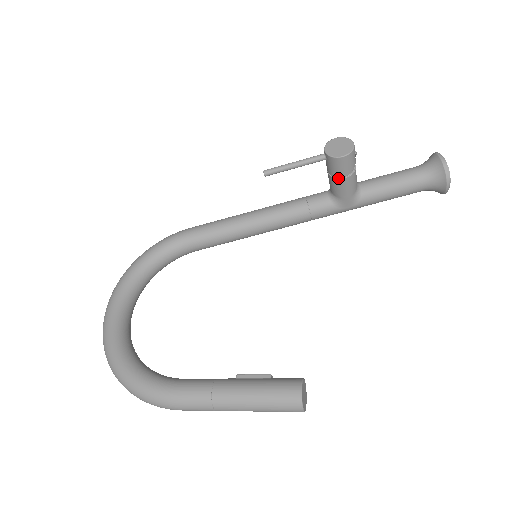
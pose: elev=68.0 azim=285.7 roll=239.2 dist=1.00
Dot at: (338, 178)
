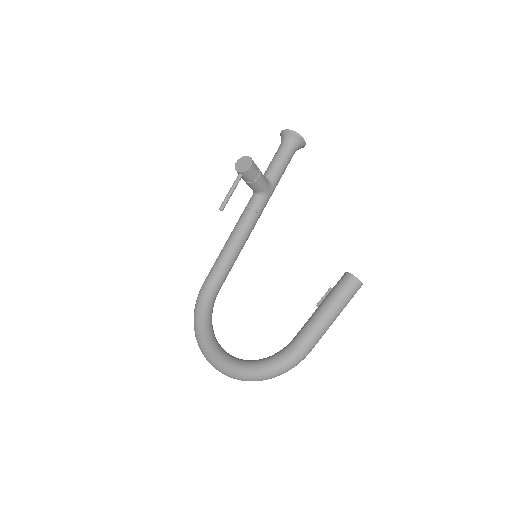
Dot at: (256, 180)
